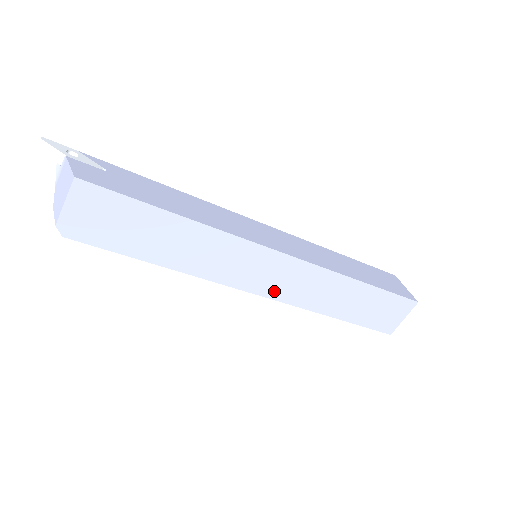
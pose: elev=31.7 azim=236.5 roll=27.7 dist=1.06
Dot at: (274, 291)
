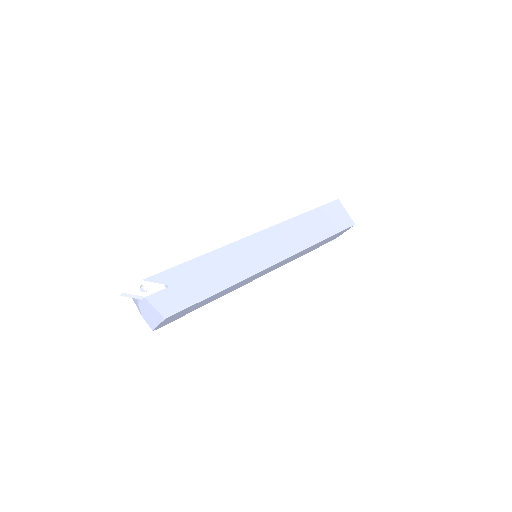
Dot at: (270, 271)
